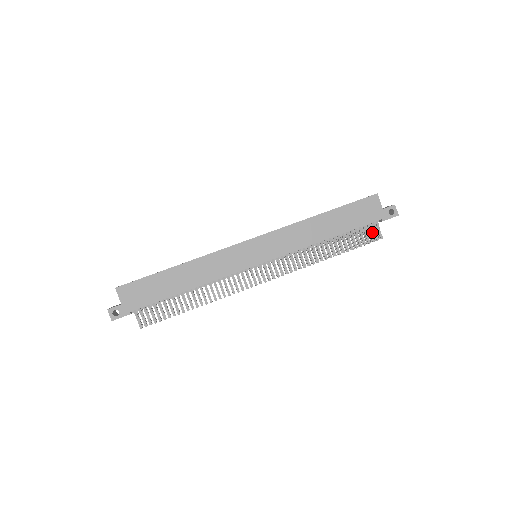
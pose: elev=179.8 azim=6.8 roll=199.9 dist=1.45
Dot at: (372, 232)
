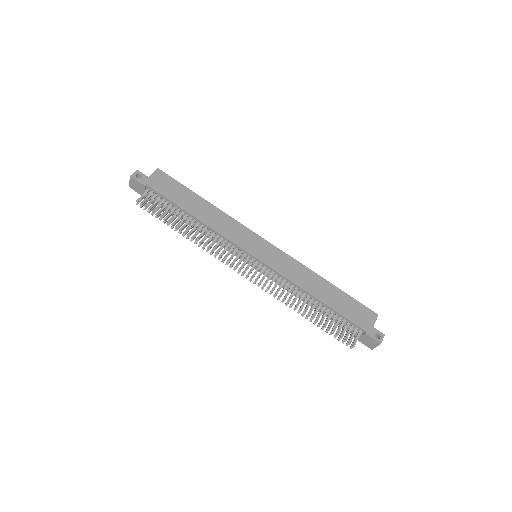
Dot at: (349, 337)
